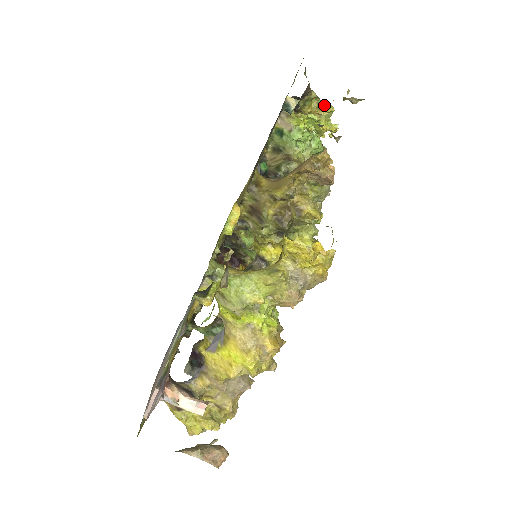
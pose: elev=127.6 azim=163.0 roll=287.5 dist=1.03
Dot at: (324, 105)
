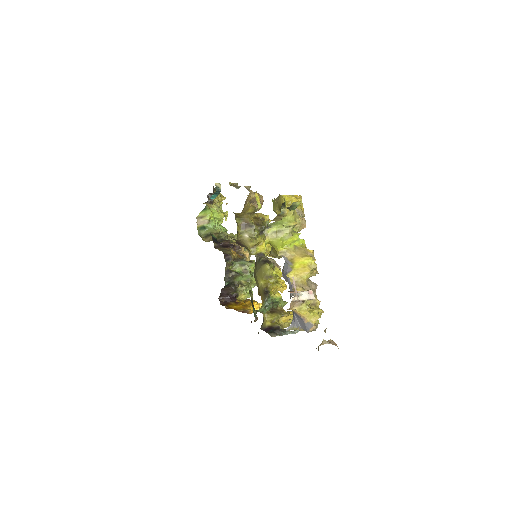
Dot at: (222, 195)
